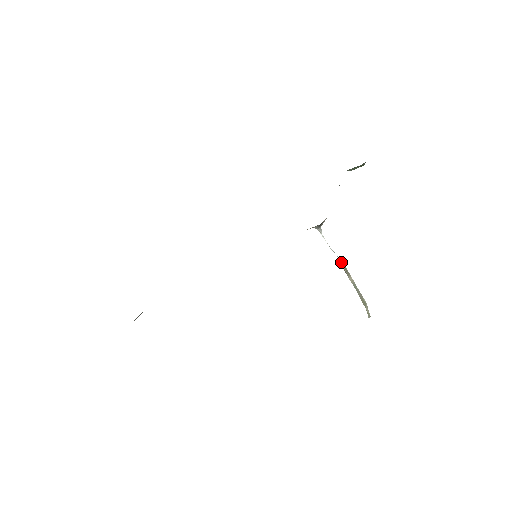
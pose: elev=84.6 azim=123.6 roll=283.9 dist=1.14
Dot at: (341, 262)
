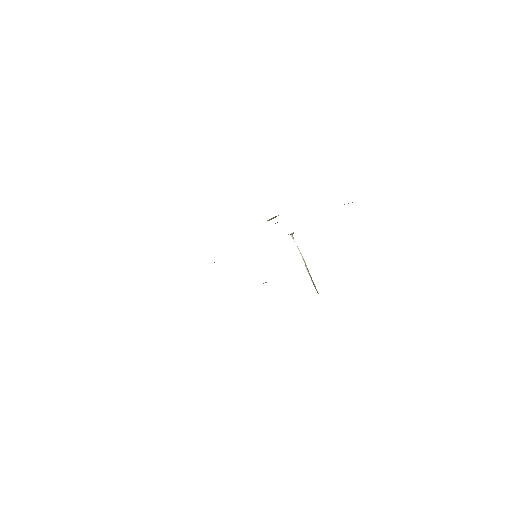
Dot at: (303, 258)
